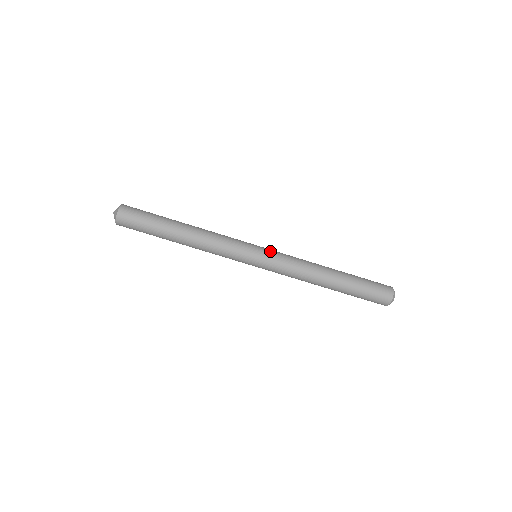
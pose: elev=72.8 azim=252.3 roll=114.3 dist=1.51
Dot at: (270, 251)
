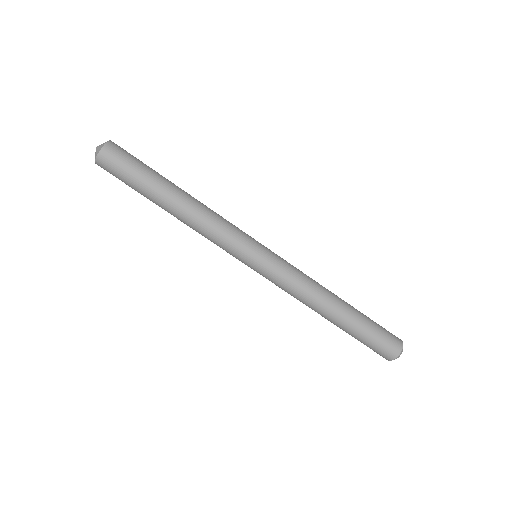
Dot at: (272, 262)
